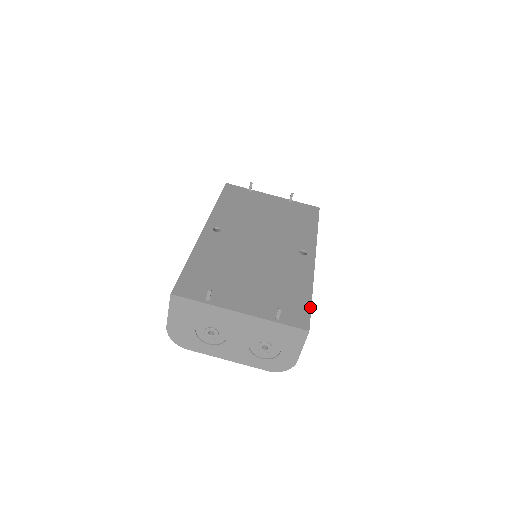
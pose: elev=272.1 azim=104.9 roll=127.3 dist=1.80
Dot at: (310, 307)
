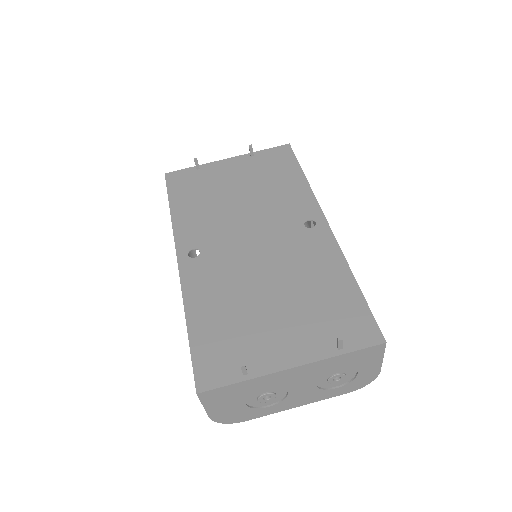
Dot at: (366, 304)
